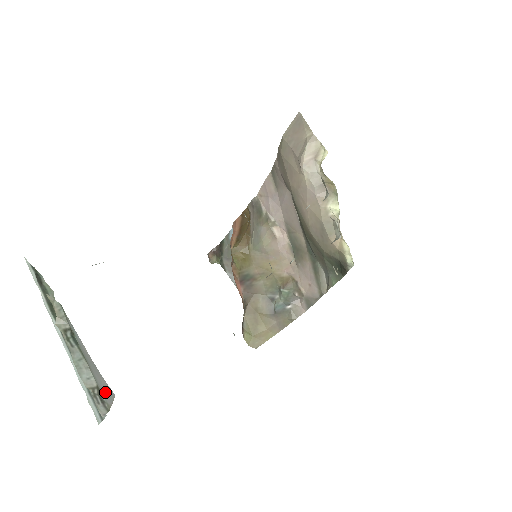
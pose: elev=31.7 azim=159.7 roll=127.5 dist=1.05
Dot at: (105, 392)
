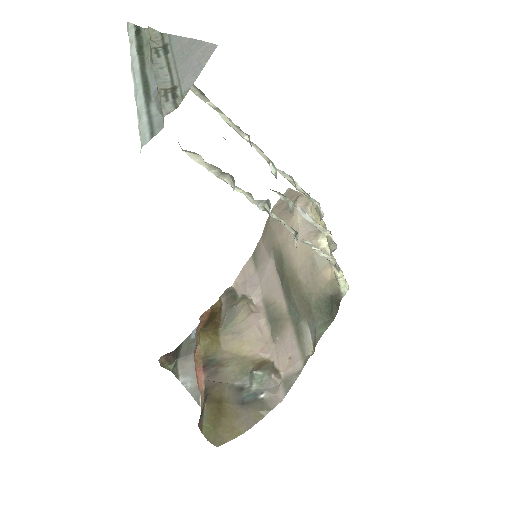
Dot at: (191, 71)
